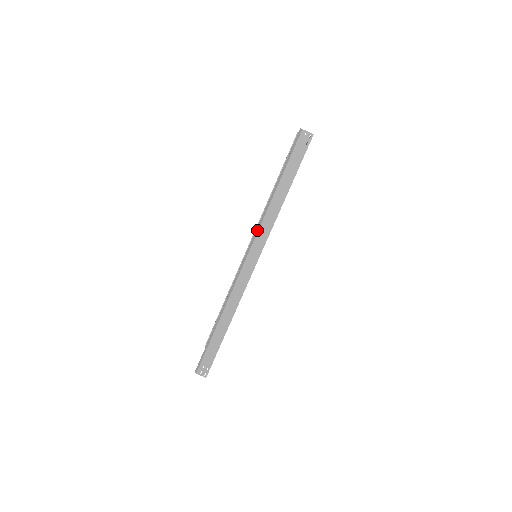
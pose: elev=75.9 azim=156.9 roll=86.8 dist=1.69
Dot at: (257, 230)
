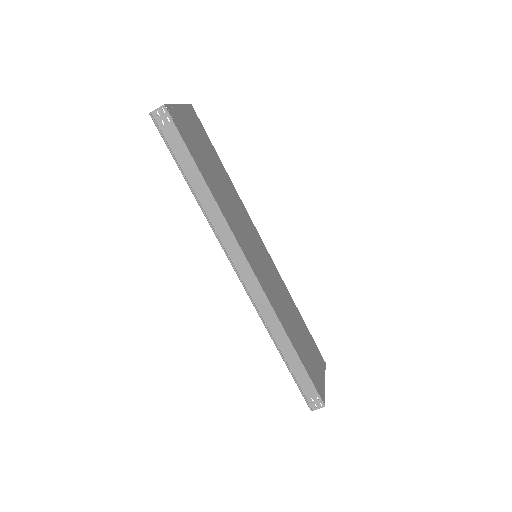
Dot at: (218, 240)
